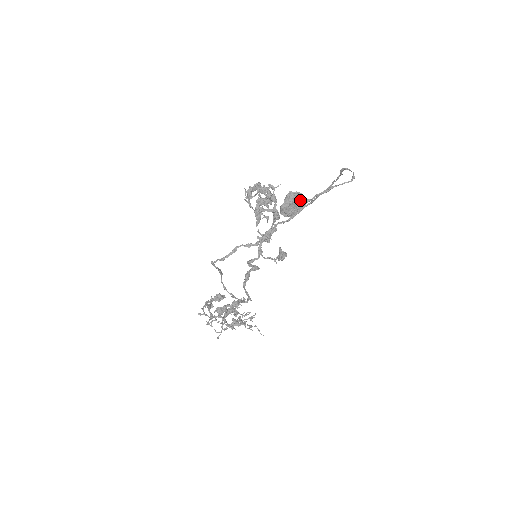
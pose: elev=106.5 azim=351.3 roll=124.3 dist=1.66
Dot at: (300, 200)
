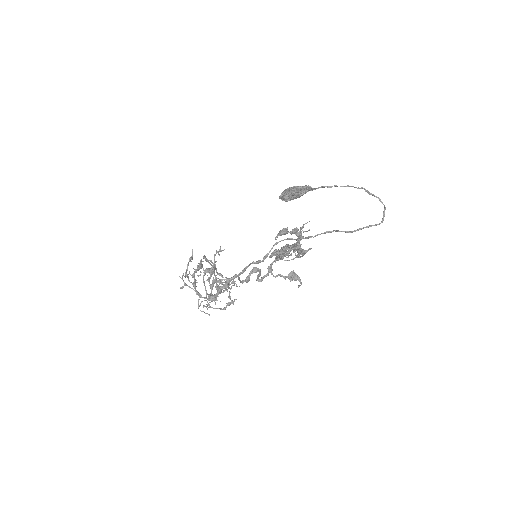
Dot at: (307, 191)
